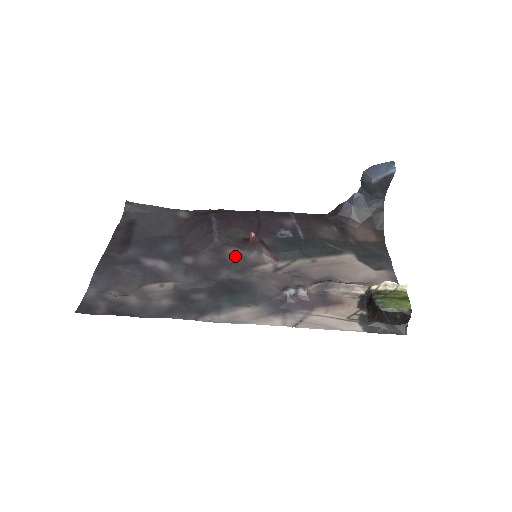
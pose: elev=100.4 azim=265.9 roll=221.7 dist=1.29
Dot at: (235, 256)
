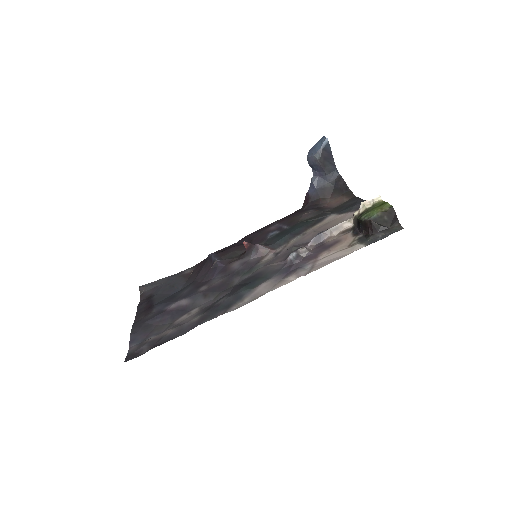
Dot at: (239, 265)
